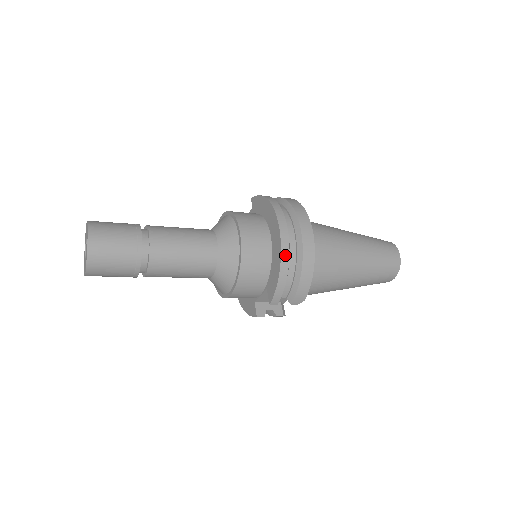
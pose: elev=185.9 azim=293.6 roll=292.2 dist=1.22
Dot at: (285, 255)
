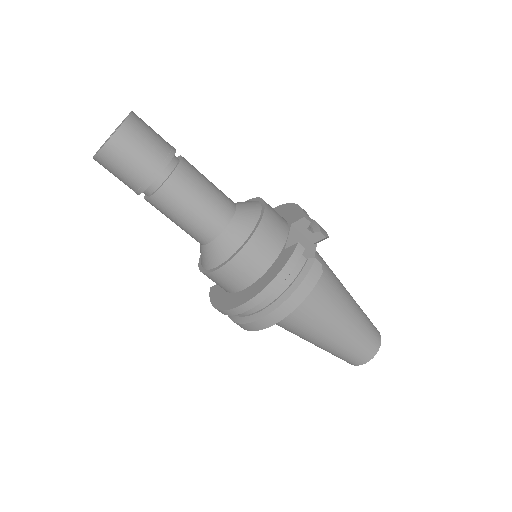
Dot at: occluded
